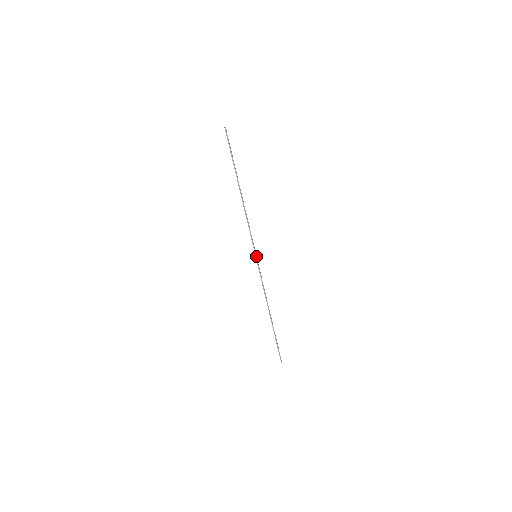
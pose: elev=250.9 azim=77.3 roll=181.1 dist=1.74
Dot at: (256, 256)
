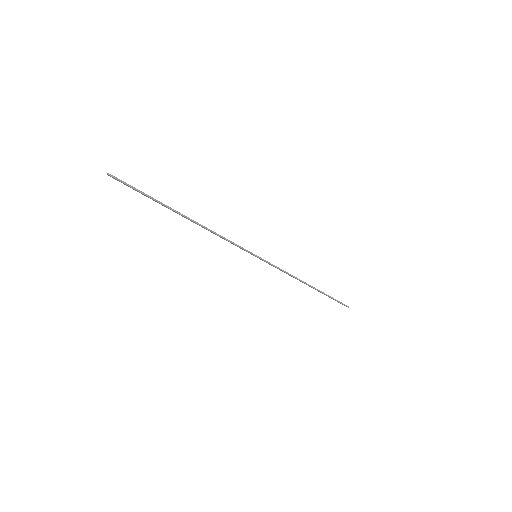
Dot at: (257, 256)
